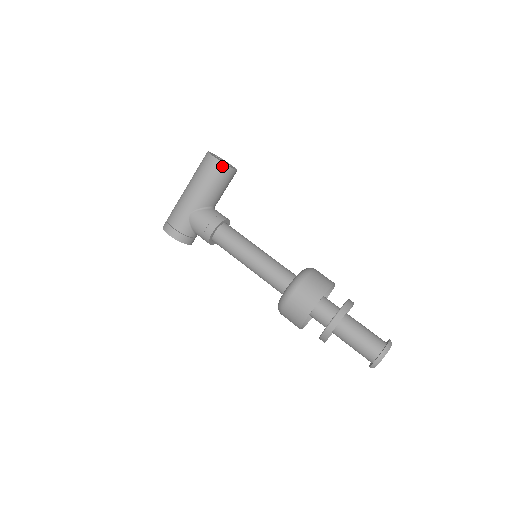
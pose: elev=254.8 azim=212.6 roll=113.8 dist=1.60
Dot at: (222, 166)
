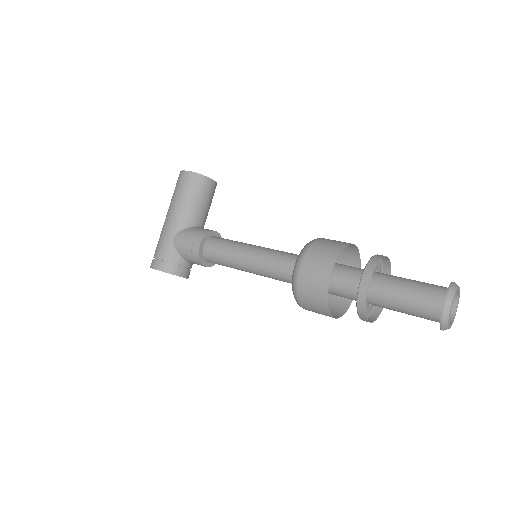
Dot at: (195, 176)
